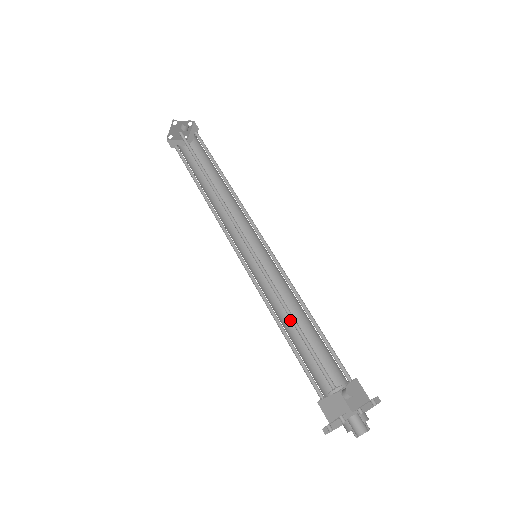
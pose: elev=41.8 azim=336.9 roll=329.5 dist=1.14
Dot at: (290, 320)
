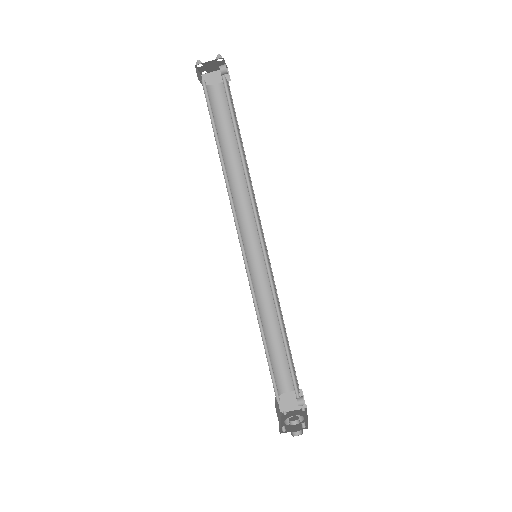
Dot at: occluded
